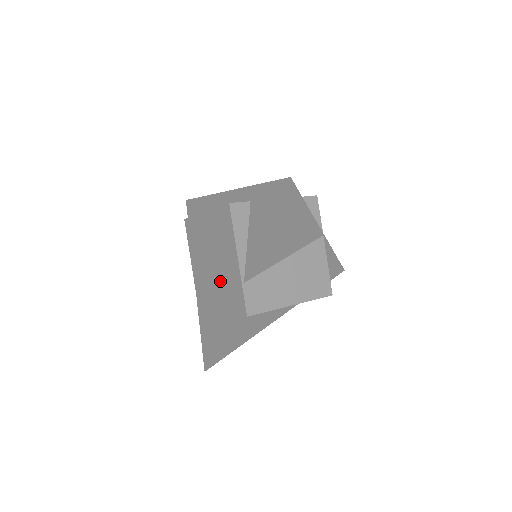
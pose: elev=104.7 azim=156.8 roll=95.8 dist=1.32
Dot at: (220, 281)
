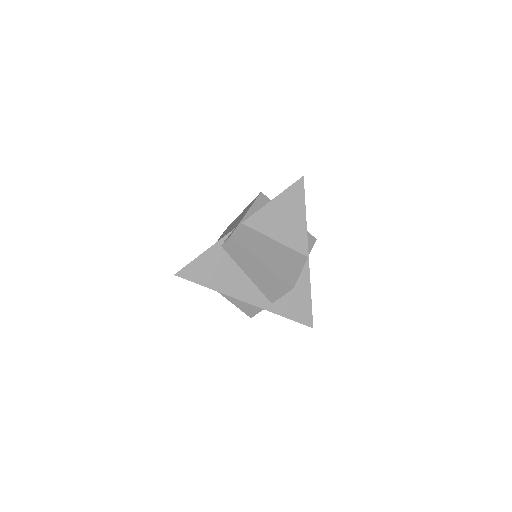
Dot at: occluded
